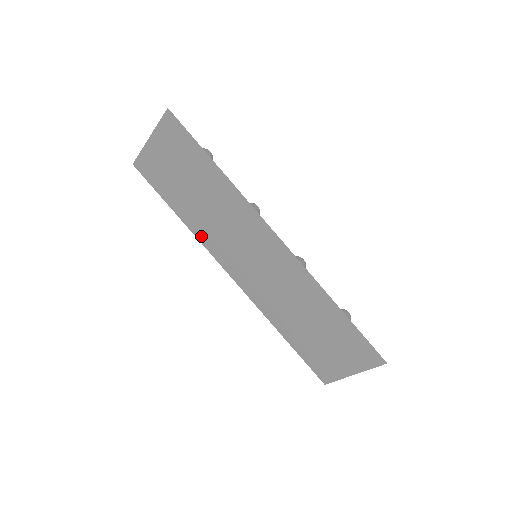
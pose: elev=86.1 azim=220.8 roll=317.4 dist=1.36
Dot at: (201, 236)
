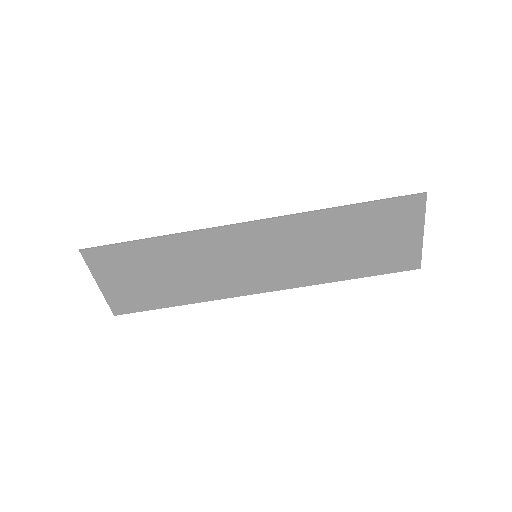
Dot at: (211, 296)
